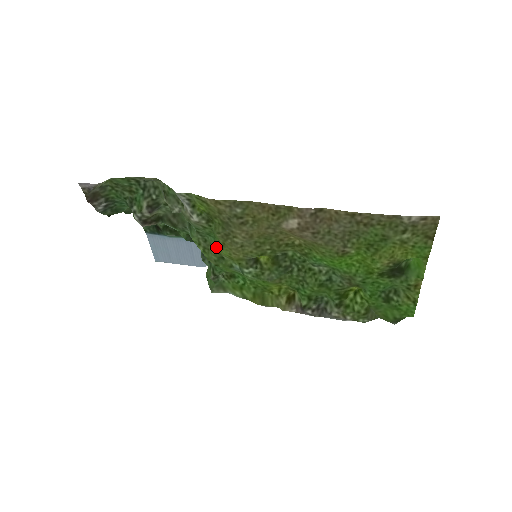
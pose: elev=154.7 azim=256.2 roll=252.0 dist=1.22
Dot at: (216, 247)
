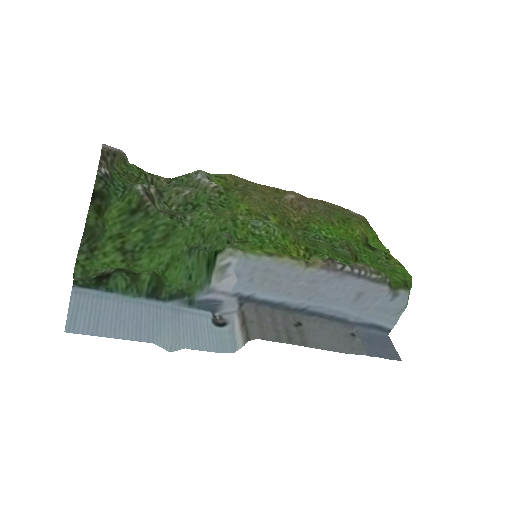
Dot at: (231, 208)
